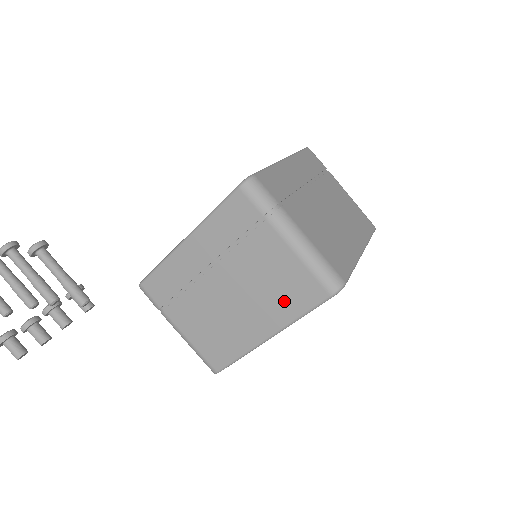
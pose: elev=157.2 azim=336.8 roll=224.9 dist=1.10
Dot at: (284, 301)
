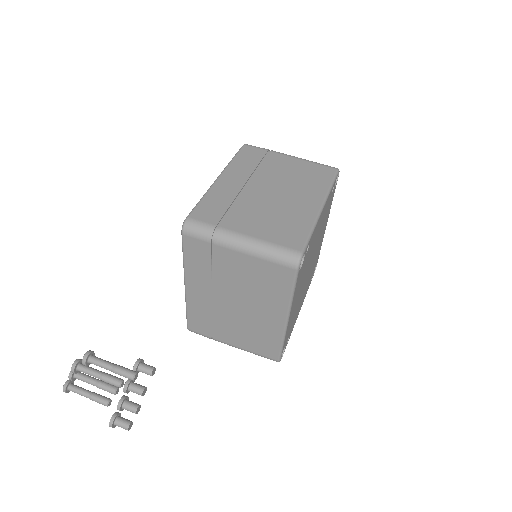
Dot at: (272, 290)
